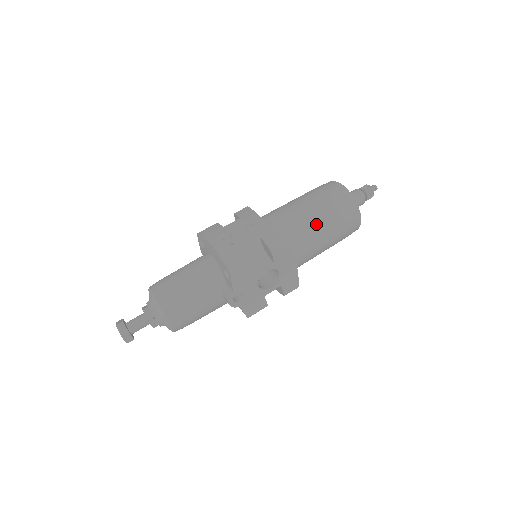
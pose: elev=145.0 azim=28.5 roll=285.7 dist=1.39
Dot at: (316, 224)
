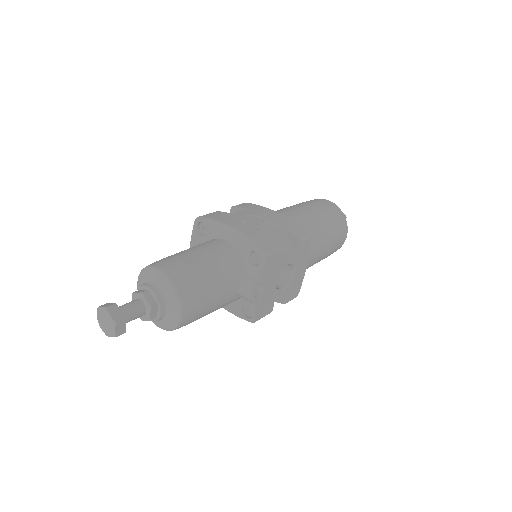
Dot at: (321, 230)
